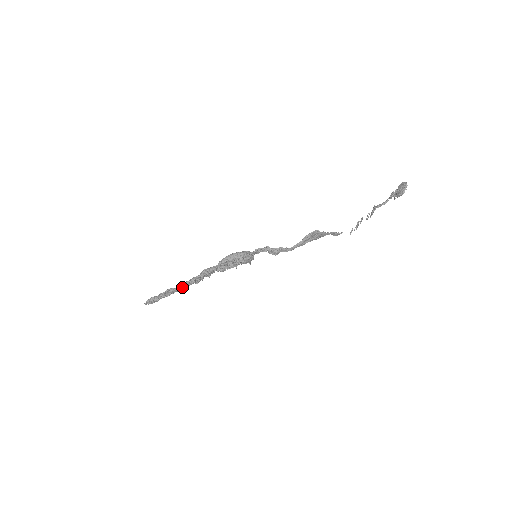
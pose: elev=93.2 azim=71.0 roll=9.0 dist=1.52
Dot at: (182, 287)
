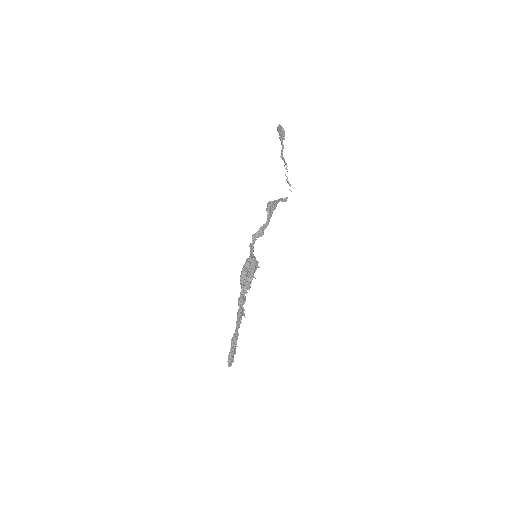
Dot at: (238, 326)
